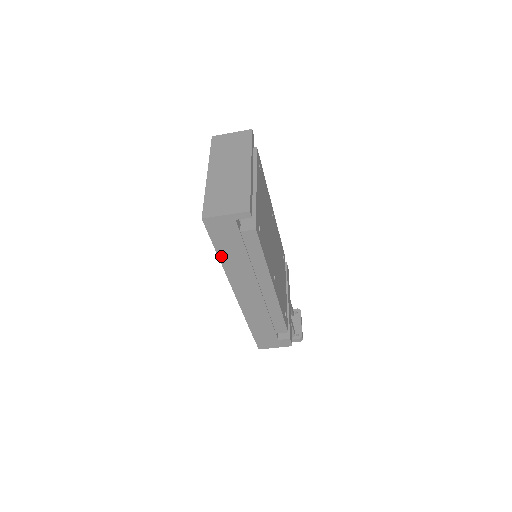
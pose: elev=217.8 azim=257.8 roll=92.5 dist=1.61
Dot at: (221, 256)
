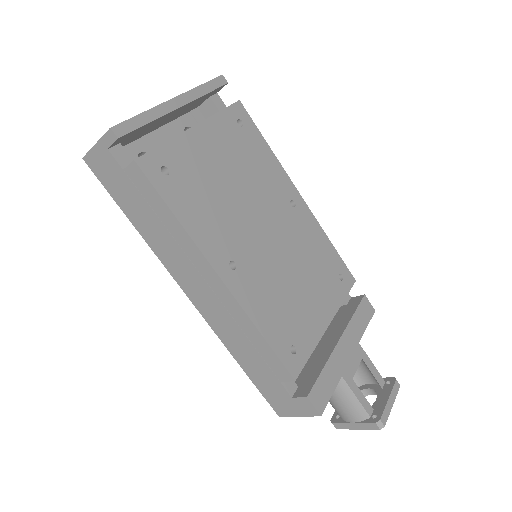
Dot at: (133, 221)
